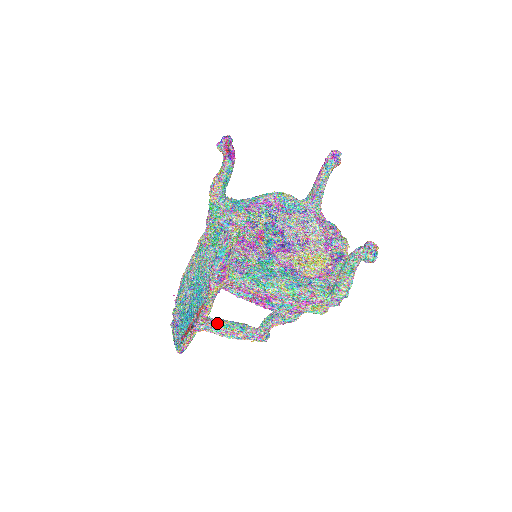
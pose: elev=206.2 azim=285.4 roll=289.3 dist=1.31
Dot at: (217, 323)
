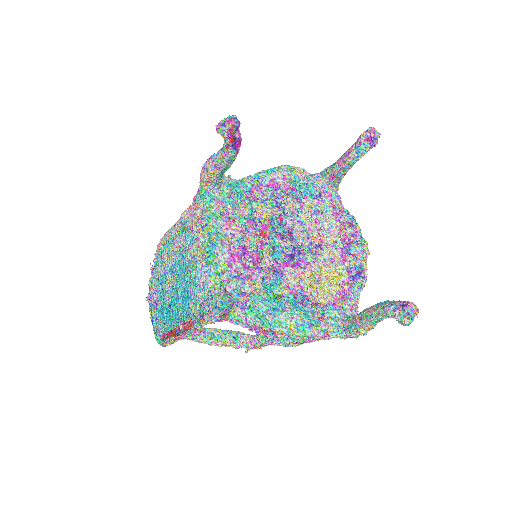
Dot at: (207, 334)
